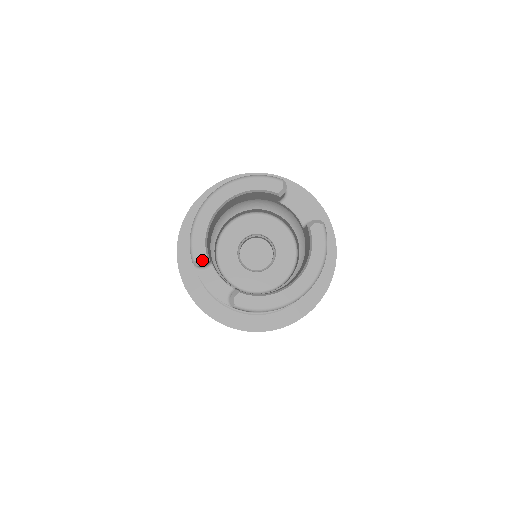
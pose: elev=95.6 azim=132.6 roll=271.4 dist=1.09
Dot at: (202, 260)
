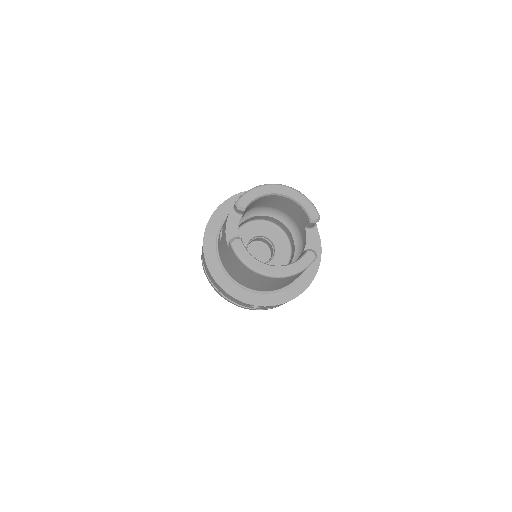
Dot at: (242, 206)
